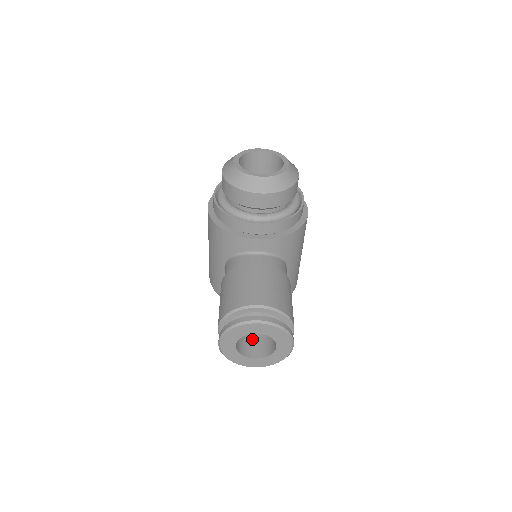
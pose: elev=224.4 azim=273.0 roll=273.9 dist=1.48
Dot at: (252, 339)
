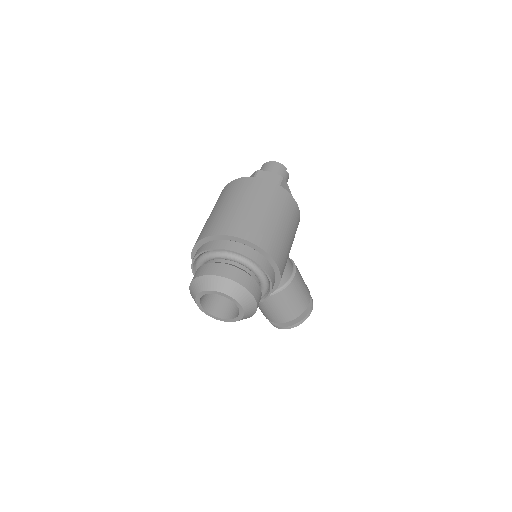
Dot at: occluded
